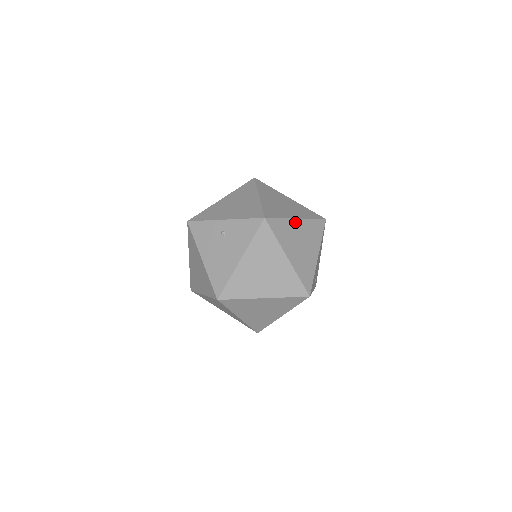
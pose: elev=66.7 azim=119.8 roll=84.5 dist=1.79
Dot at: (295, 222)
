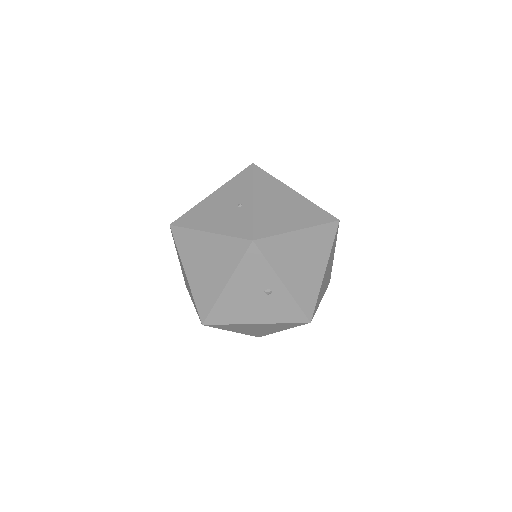
Dot at: occluded
